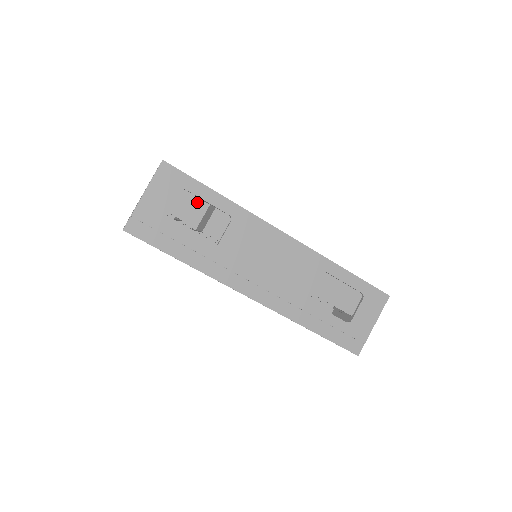
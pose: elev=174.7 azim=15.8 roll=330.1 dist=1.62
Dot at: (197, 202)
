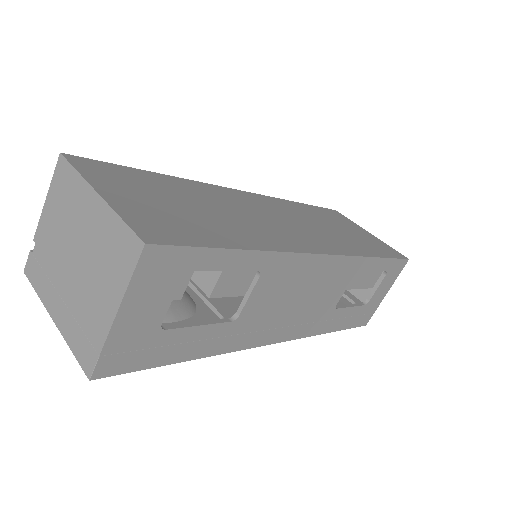
Dot at: occluded
